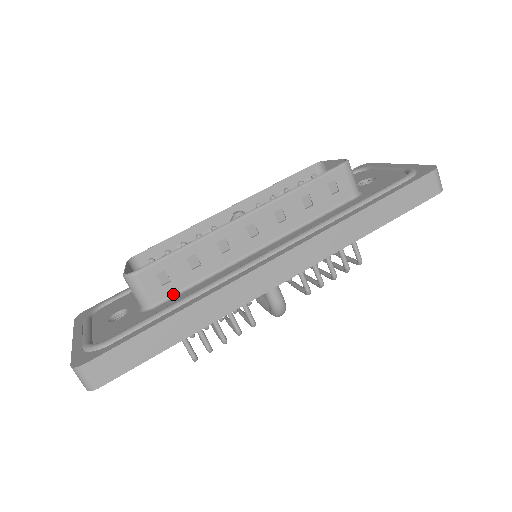
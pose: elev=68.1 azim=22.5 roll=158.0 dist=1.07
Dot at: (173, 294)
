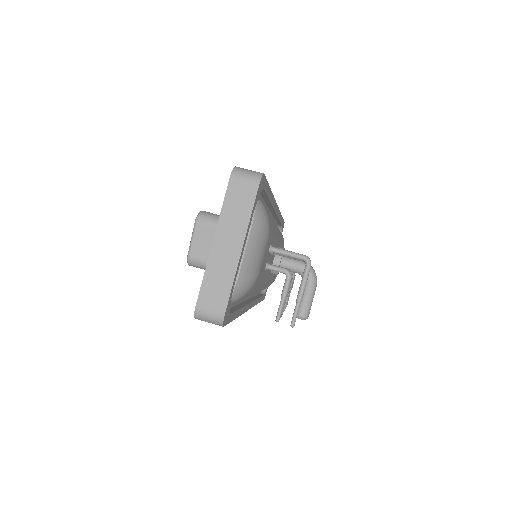
Dot at: occluded
